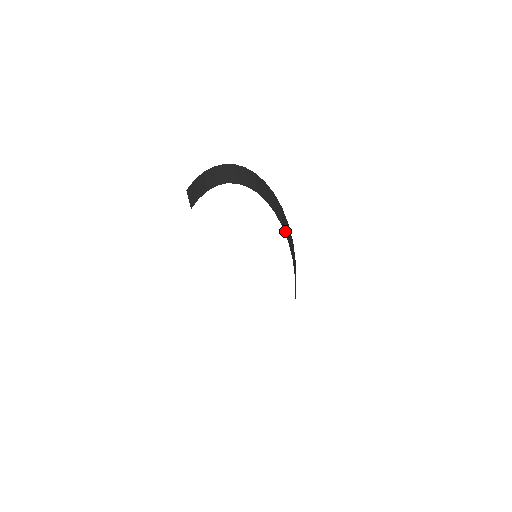
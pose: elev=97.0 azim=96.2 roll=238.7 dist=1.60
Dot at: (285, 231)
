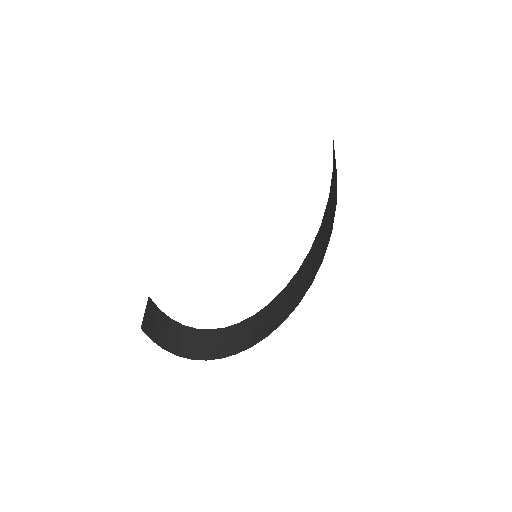
Dot at: (325, 218)
